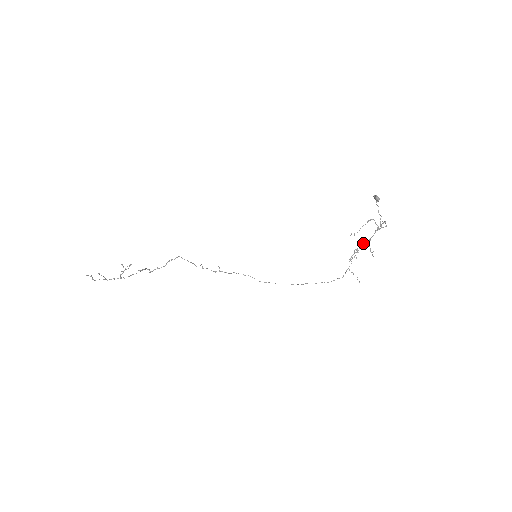
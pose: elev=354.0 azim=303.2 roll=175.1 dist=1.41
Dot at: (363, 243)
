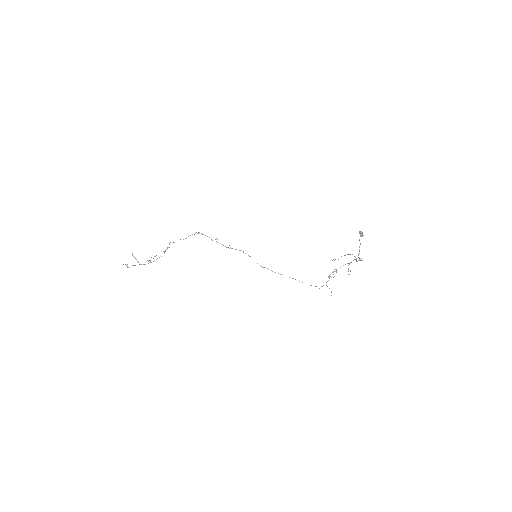
Dot at: (343, 265)
